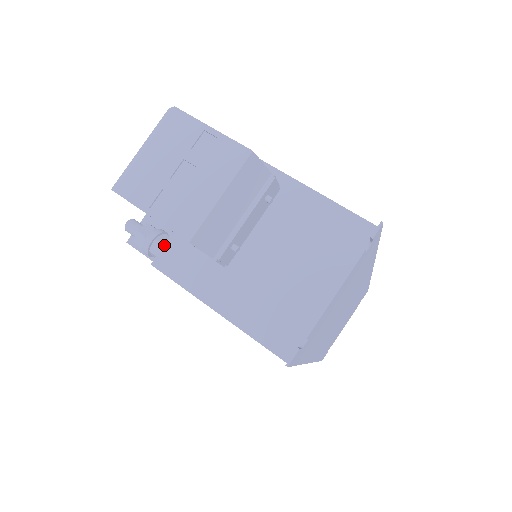
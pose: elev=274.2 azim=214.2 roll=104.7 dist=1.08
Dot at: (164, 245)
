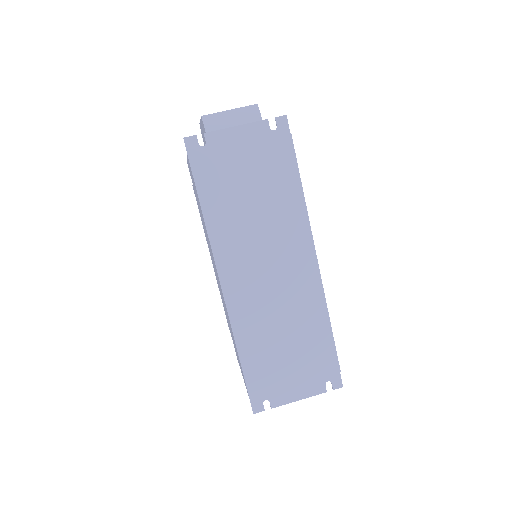
Dot at: occluded
